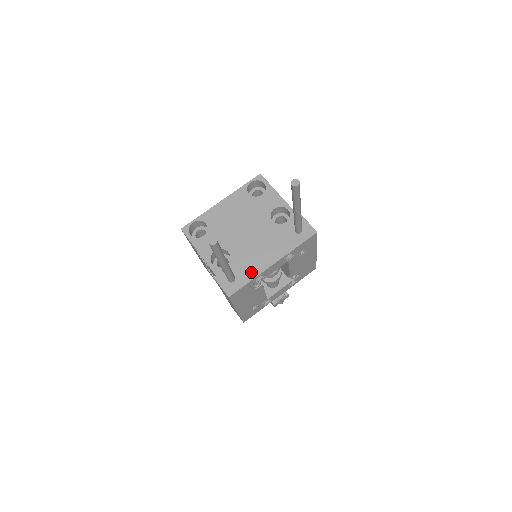
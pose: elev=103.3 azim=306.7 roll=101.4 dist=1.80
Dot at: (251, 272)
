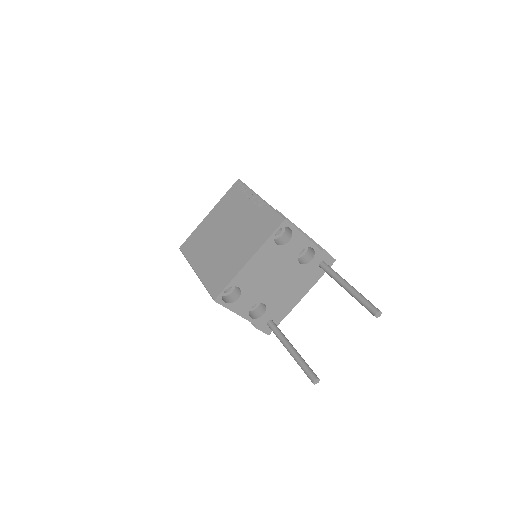
Dot at: (285, 311)
